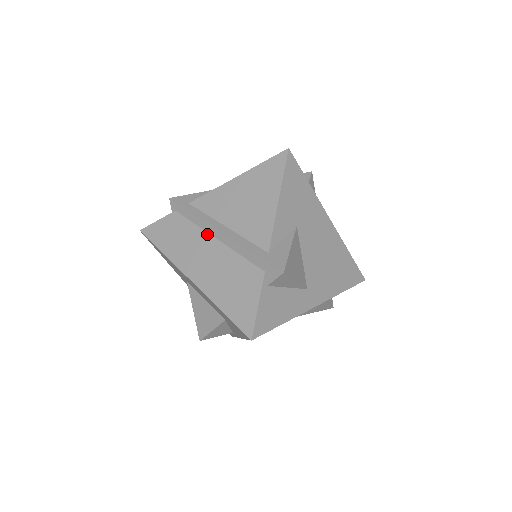
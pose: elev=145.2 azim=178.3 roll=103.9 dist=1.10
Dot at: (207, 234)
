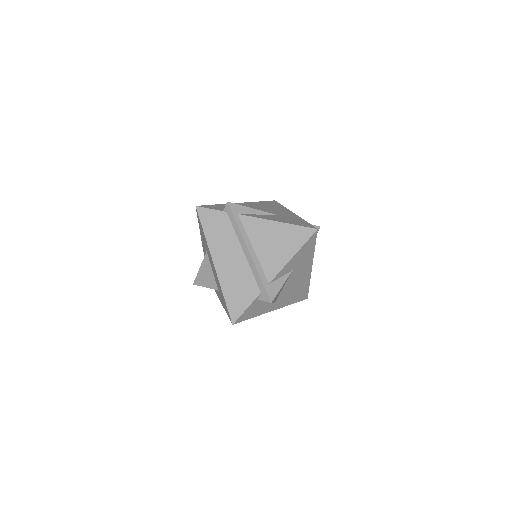
Dot at: (239, 244)
